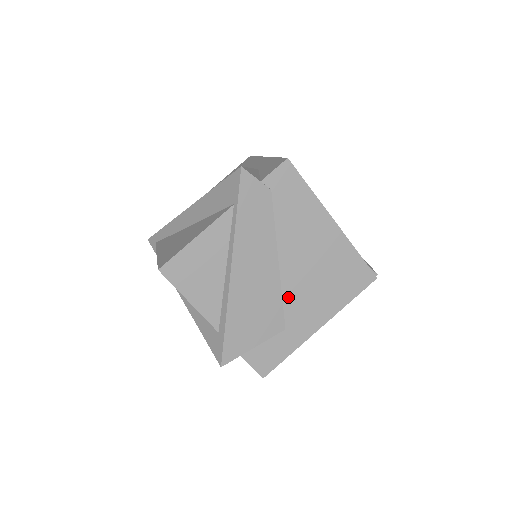
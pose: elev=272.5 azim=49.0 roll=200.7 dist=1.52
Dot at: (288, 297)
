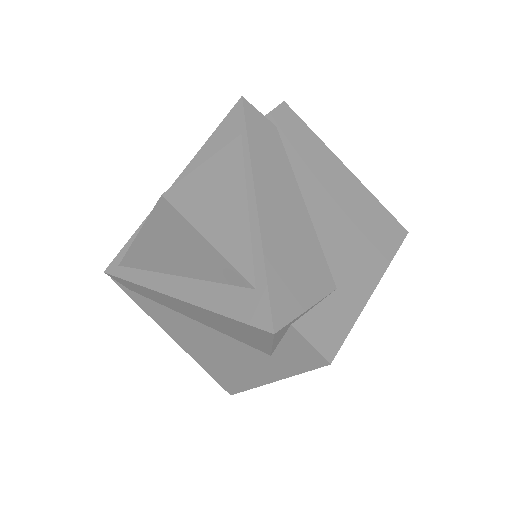
Dot at: (327, 246)
